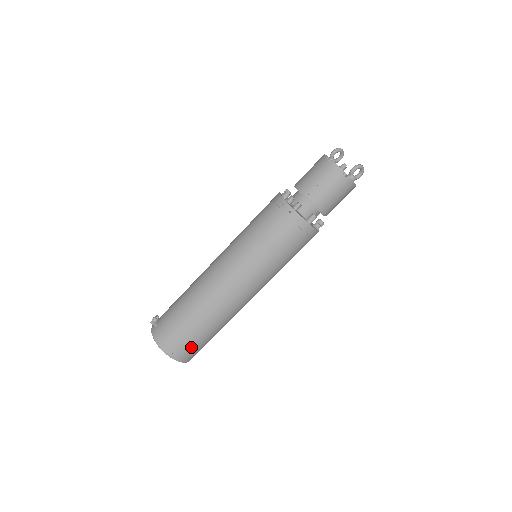
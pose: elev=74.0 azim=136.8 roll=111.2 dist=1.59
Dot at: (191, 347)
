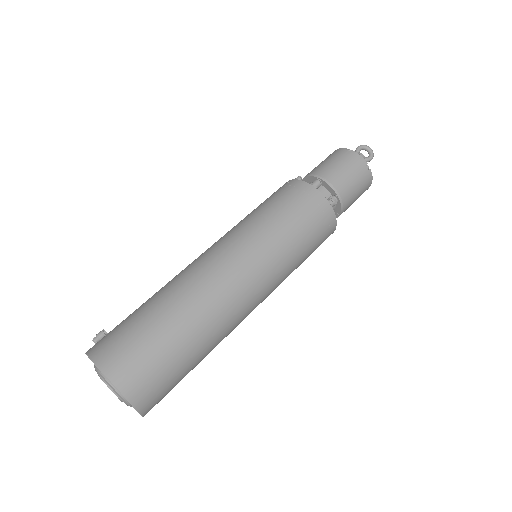
Dot at: (134, 349)
